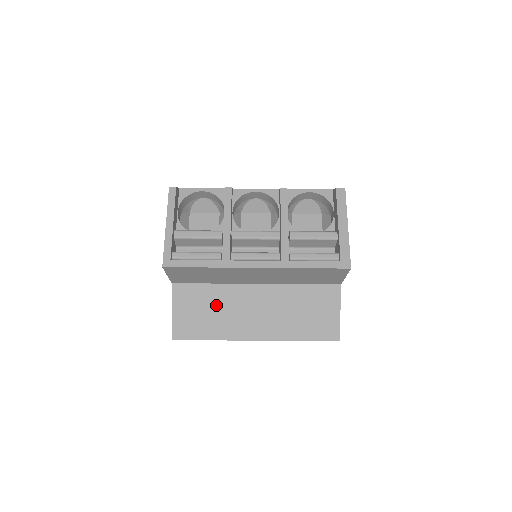
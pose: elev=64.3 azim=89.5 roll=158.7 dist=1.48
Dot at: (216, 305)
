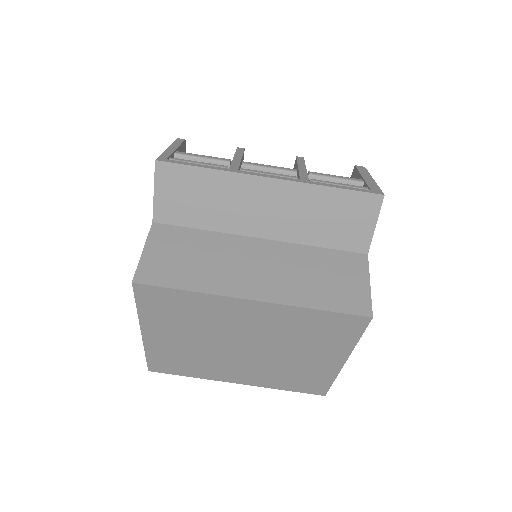
Dot at: (204, 252)
